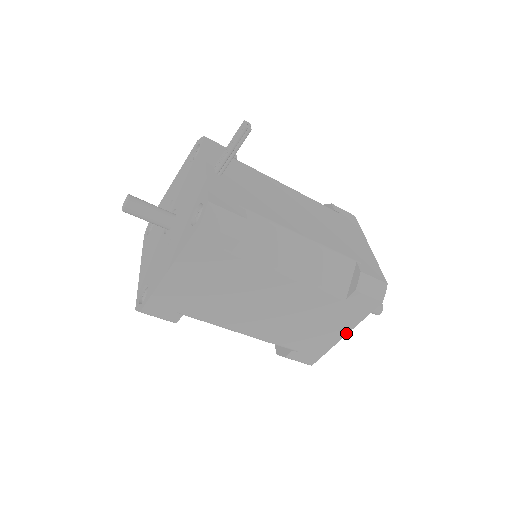
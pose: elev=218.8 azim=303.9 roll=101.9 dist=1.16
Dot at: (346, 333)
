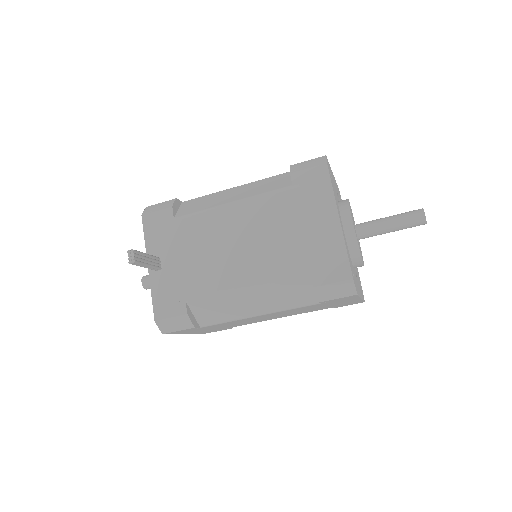
Dot at: (359, 299)
